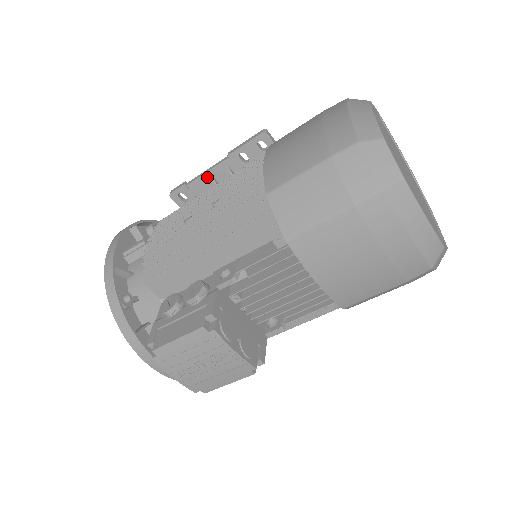
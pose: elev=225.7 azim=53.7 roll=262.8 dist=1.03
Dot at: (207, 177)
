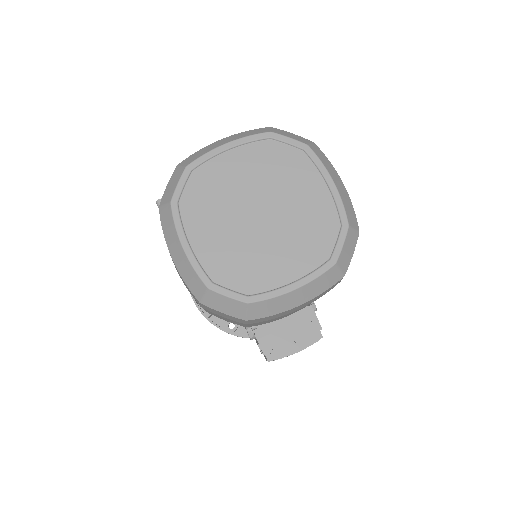
Dot at: occluded
